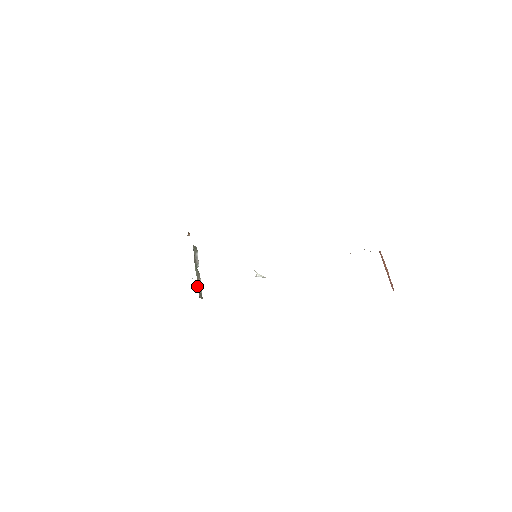
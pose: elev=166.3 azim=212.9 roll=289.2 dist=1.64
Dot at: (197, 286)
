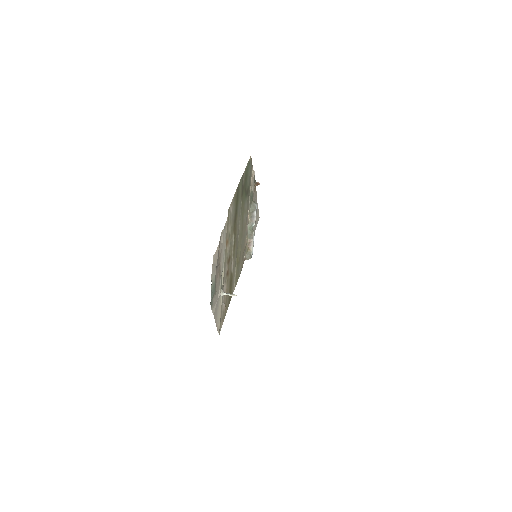
Dot at: (247, 247)
